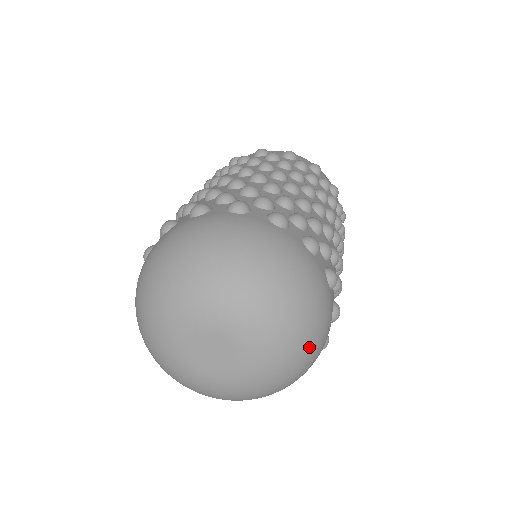
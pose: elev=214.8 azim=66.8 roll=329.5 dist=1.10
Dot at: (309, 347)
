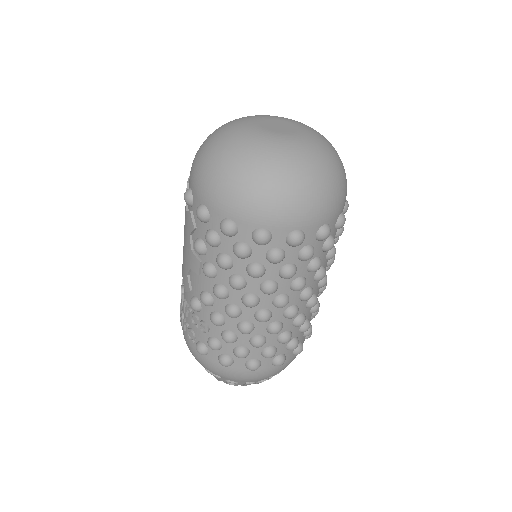
Dot at: (337, 171)
